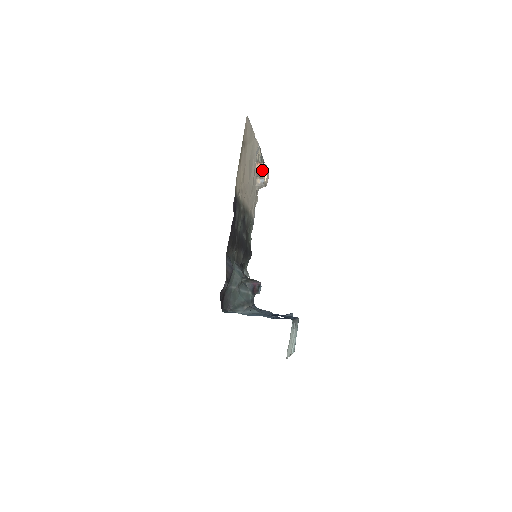
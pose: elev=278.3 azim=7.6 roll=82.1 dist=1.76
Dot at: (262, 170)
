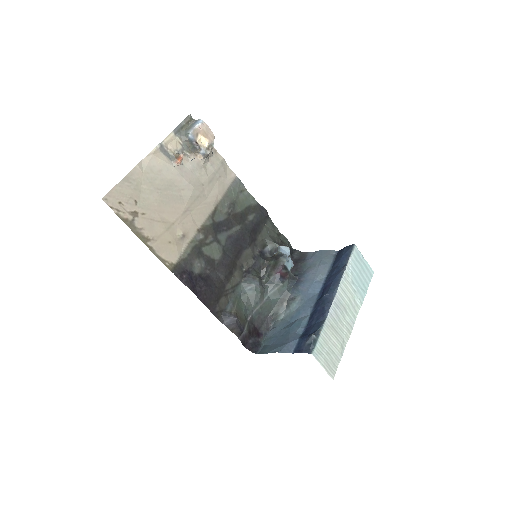
Dot at: (191, 143)
